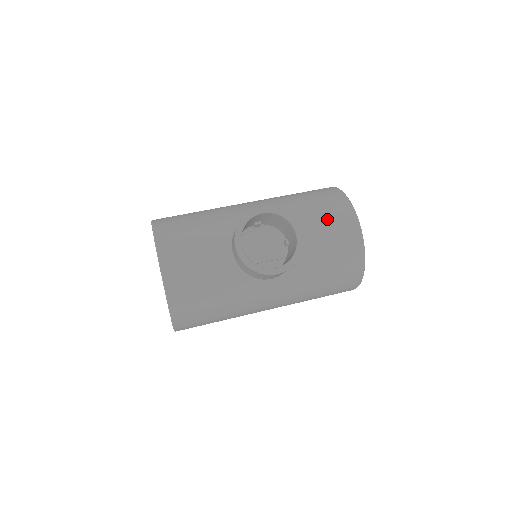
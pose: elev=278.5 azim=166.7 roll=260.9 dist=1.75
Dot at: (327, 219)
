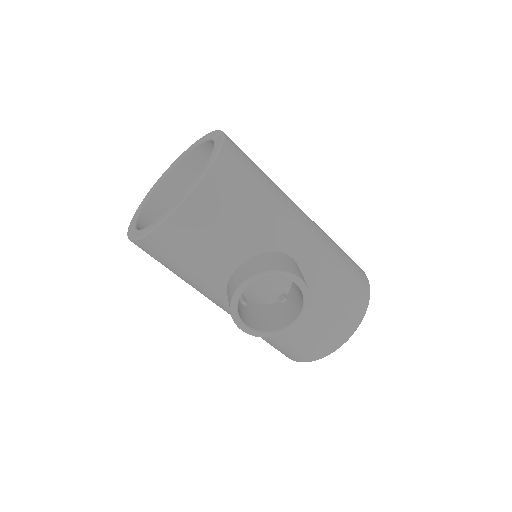
Dot at: (329, 321)
